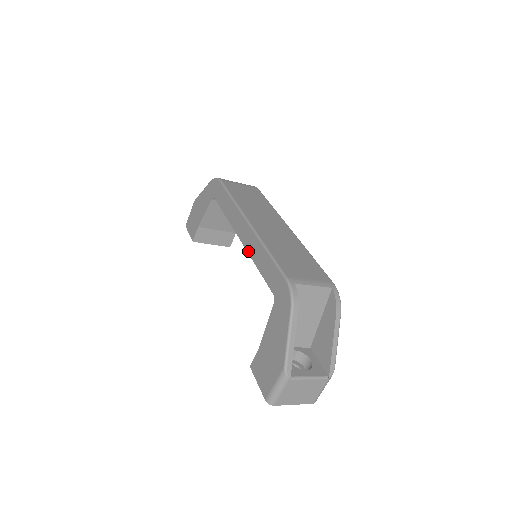
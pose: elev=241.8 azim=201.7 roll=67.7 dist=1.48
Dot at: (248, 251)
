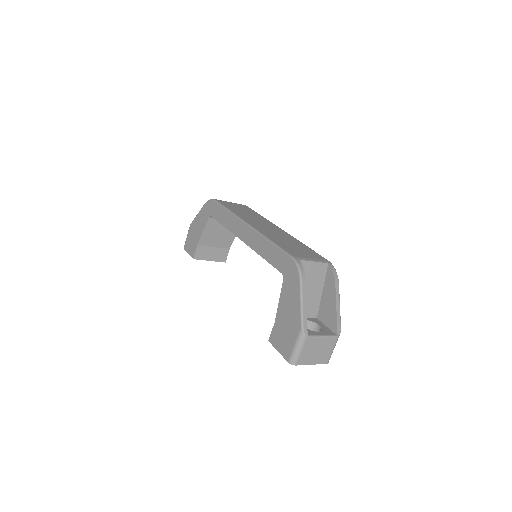
Dot at: (252, 247)
